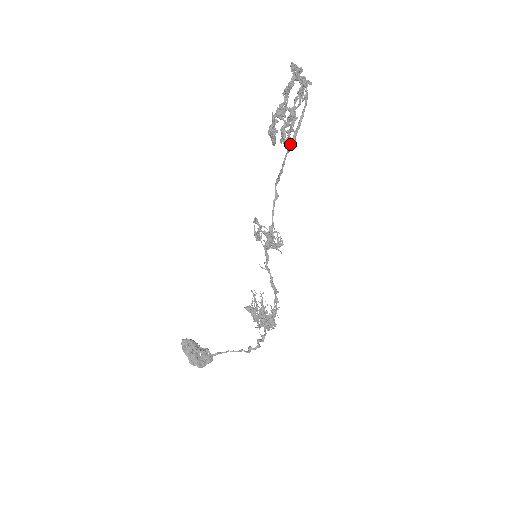
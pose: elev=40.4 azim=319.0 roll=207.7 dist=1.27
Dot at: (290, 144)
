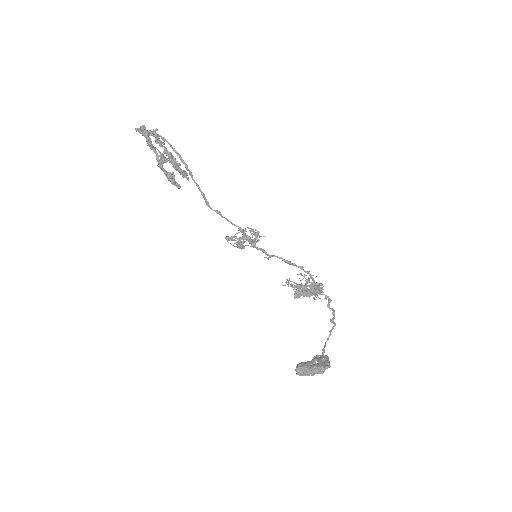
Dot at: (188, 170)
